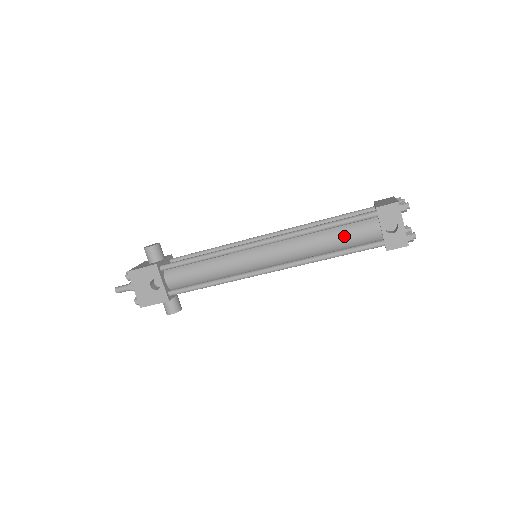
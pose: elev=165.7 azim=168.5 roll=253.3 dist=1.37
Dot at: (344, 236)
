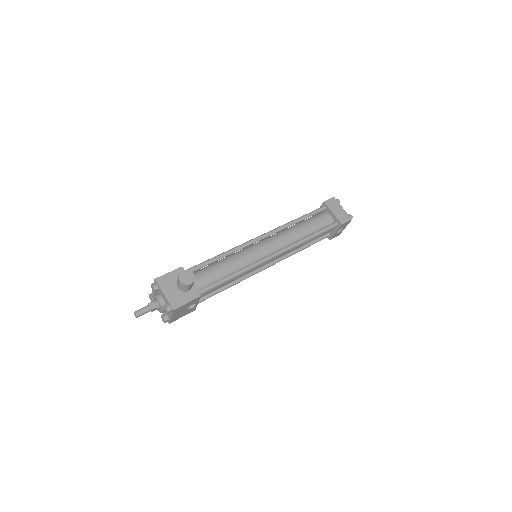
Dot at: occluded
